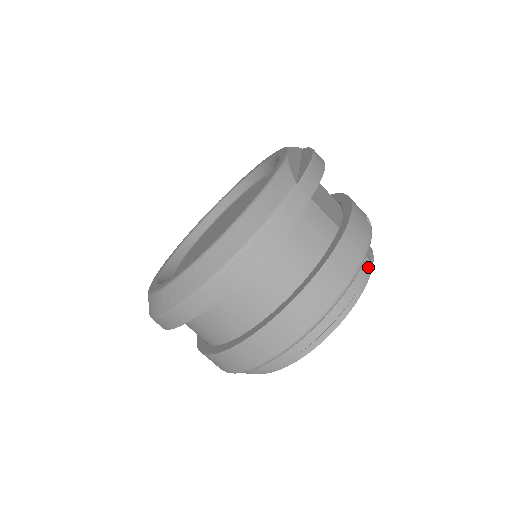
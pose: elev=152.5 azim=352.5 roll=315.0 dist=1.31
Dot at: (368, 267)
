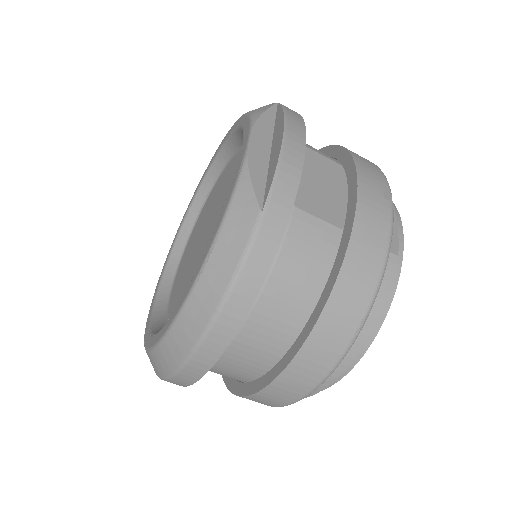
Dot at: (394, 267)
